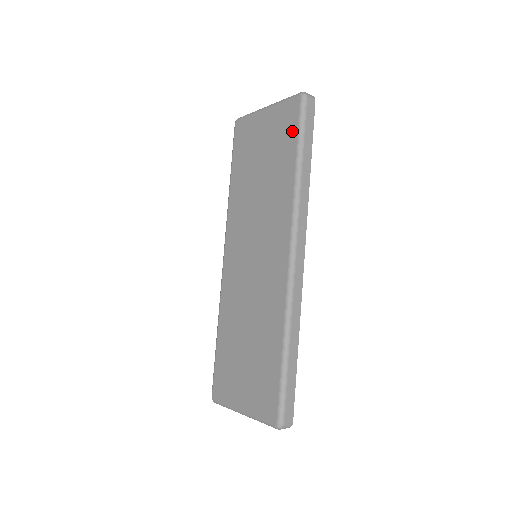
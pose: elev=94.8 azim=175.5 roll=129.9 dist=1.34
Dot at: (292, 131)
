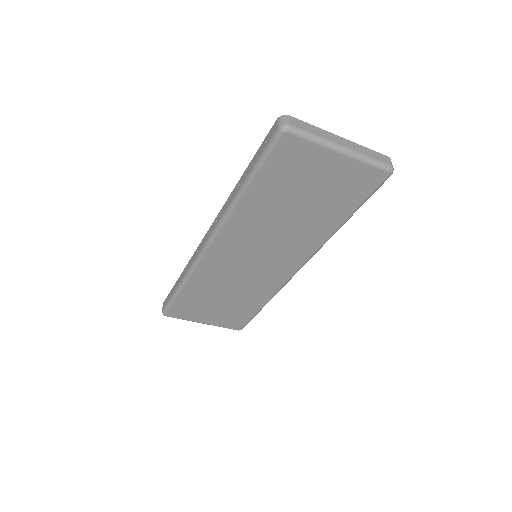
Dot at: (359, 197)
